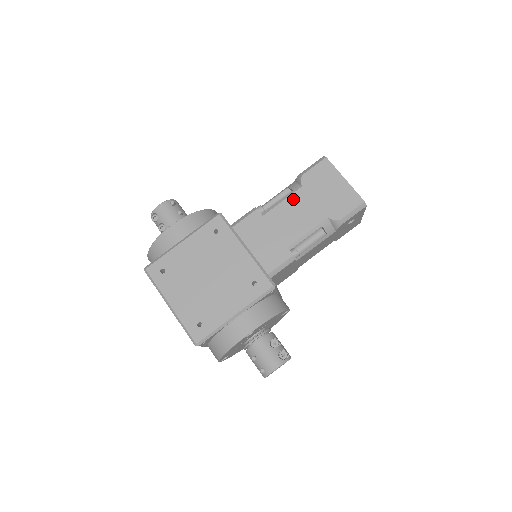
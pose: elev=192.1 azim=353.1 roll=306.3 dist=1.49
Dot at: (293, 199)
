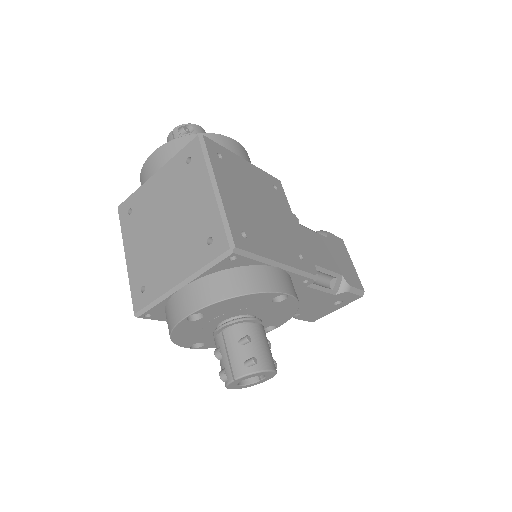
Dot at: (321, 238)
